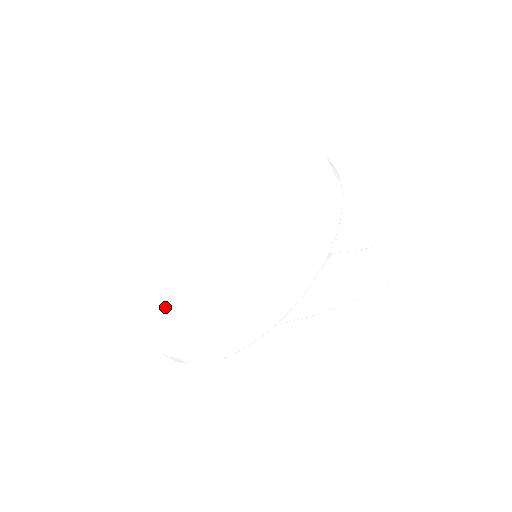
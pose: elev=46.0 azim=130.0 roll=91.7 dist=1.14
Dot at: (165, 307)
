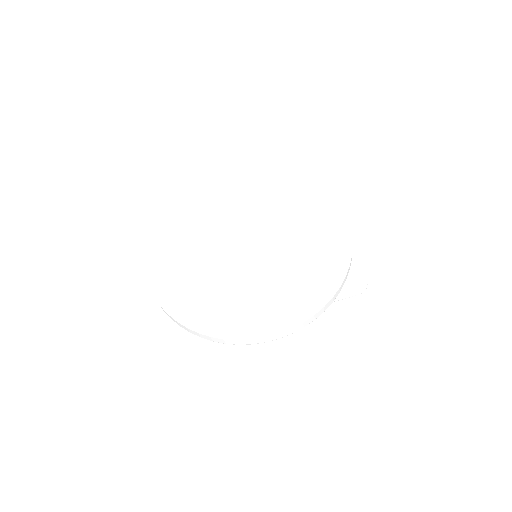
Dot at: (176, 277)
